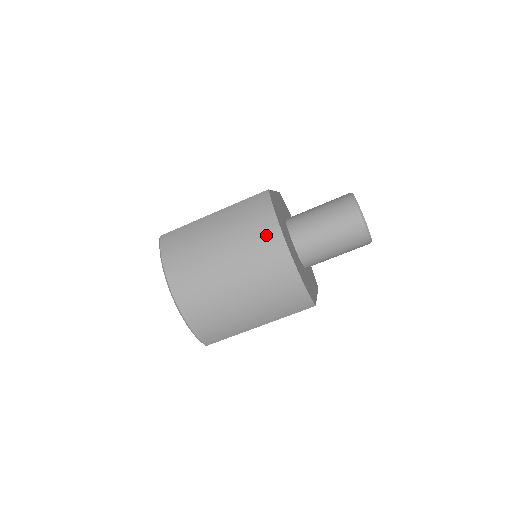
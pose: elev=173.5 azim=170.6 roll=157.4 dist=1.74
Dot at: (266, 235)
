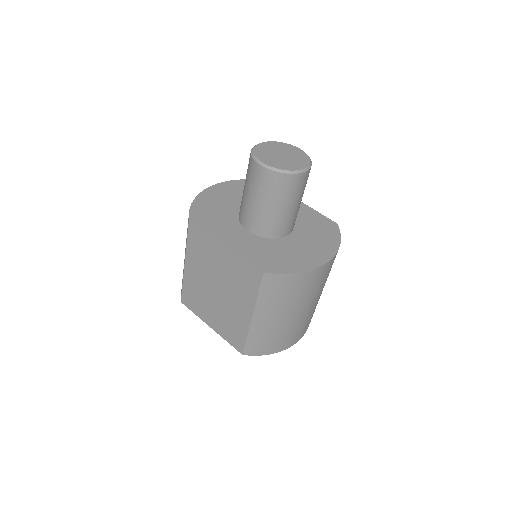
Dot at: (309, 281)
